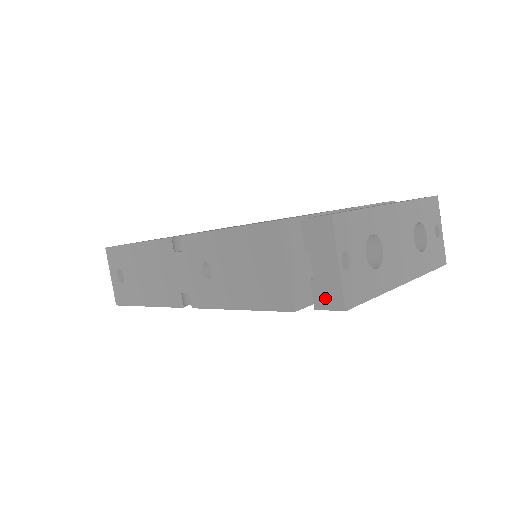
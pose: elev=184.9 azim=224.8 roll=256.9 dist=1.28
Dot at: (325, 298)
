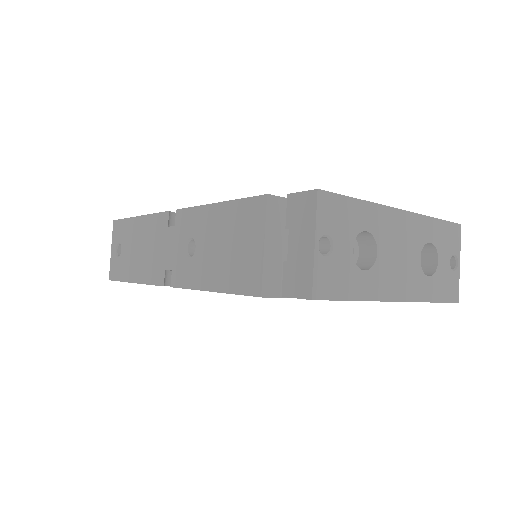
Dot at: (294, 283)
